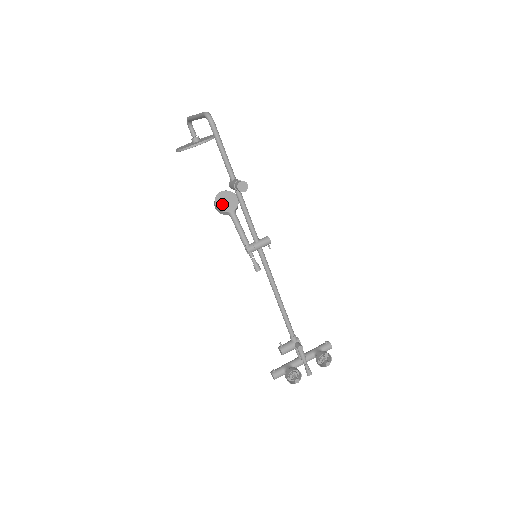
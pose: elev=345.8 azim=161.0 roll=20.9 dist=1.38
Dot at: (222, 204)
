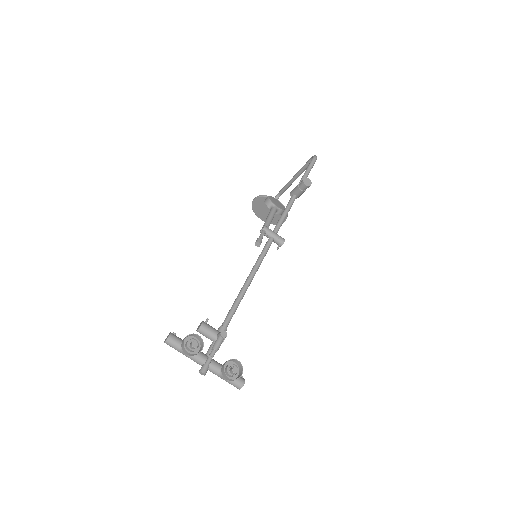
Dot at: (273, 200)
